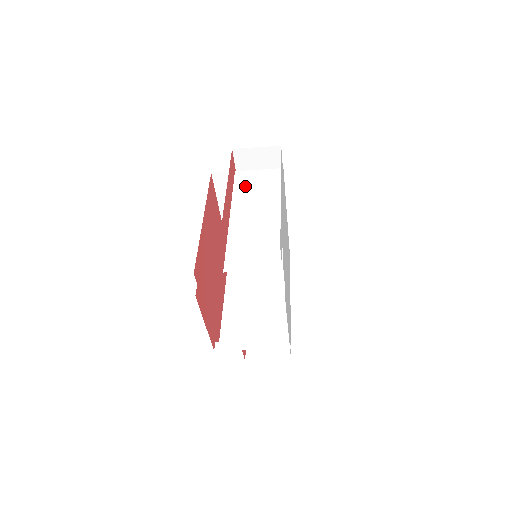
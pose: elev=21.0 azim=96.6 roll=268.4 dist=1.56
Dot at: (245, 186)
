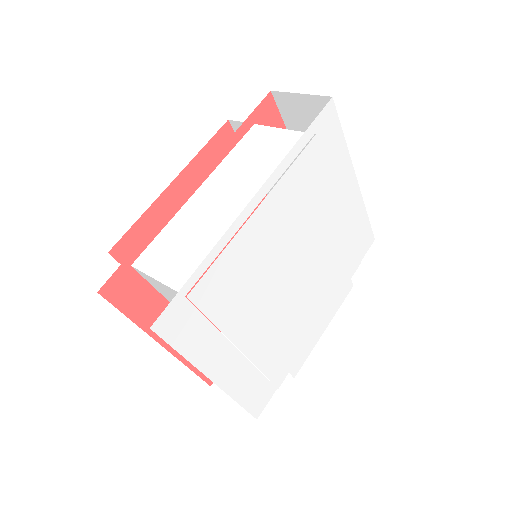
Dot at: occluded
